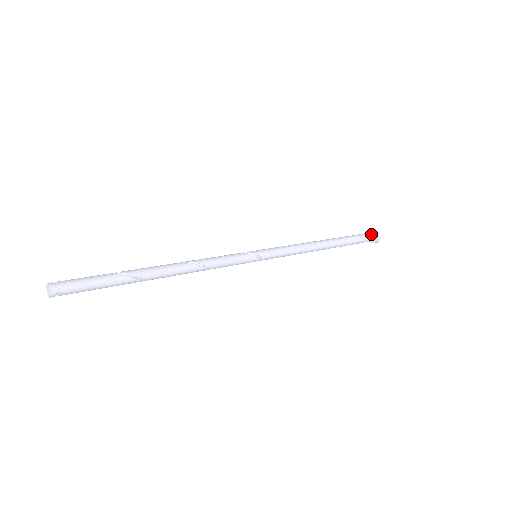
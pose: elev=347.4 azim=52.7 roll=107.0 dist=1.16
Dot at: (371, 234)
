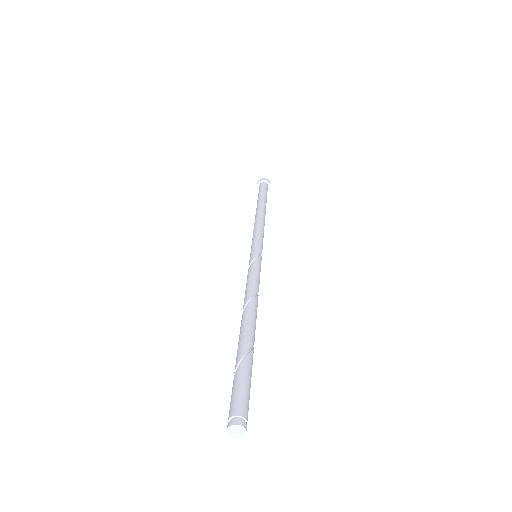
Dot at: (265, 184)
